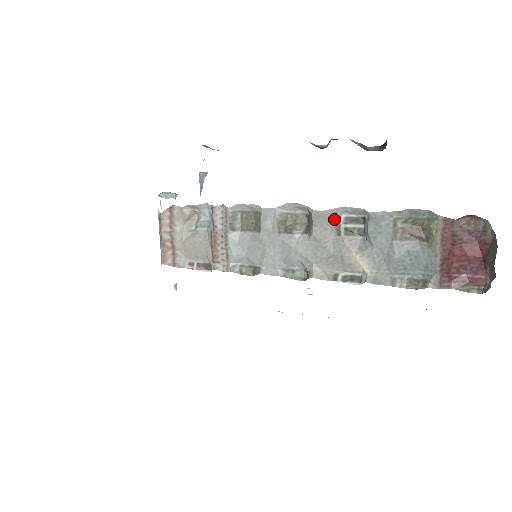
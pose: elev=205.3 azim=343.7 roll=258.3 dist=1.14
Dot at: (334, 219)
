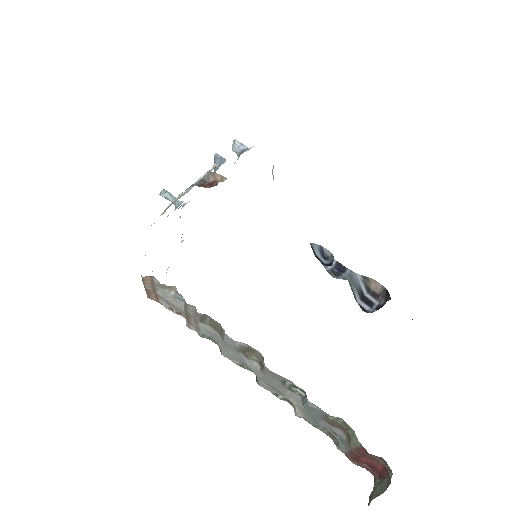
Dot at: (281, 379)
